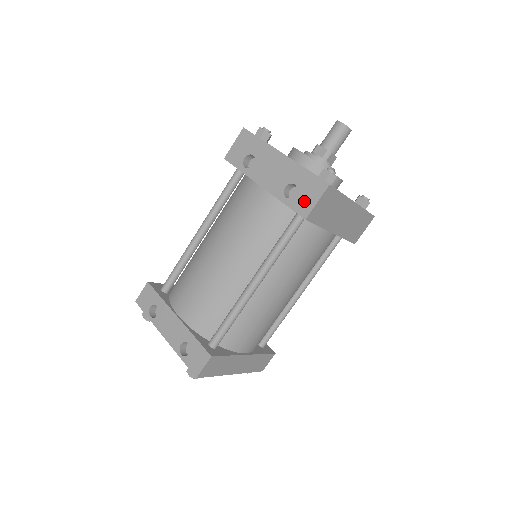
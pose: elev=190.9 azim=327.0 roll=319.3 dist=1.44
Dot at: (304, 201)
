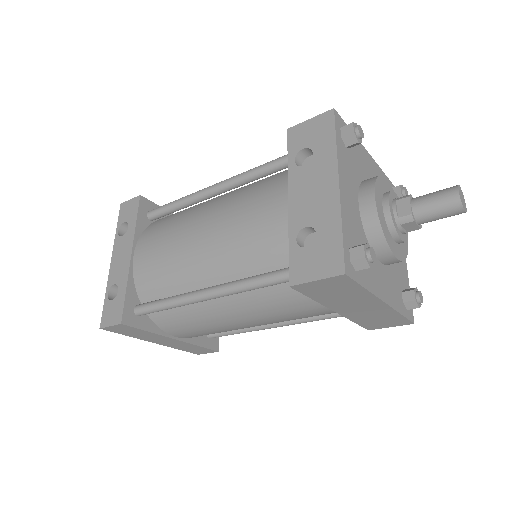
Dot at: (306, 264)
